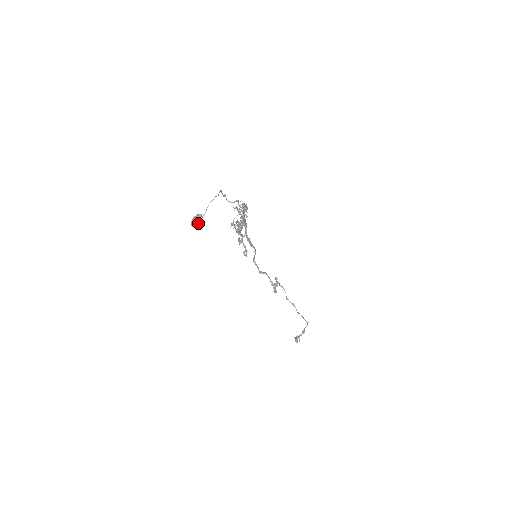
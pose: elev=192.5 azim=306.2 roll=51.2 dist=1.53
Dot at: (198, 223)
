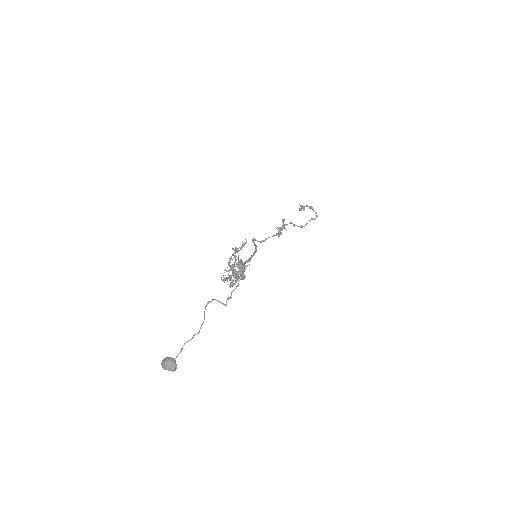
Dot at: occluded
